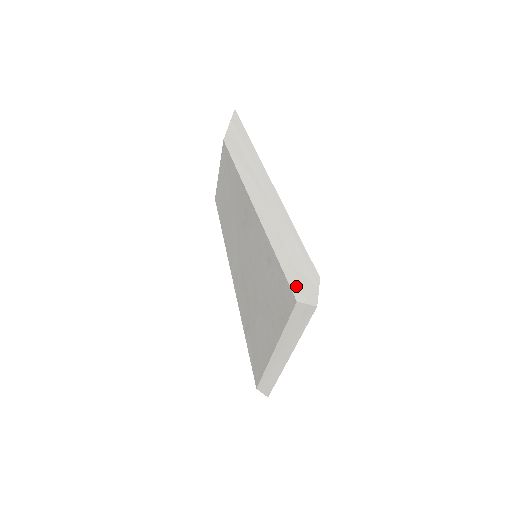
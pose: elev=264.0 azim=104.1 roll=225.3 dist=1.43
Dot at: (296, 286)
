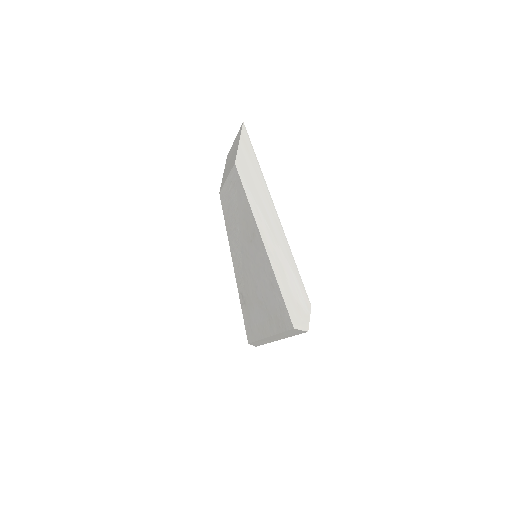
Dot at: (294, 315)
